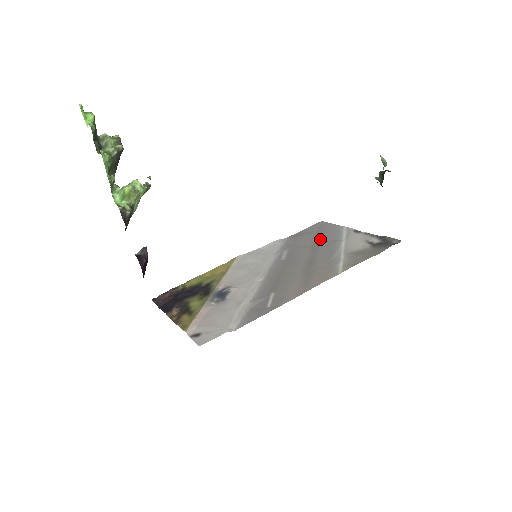
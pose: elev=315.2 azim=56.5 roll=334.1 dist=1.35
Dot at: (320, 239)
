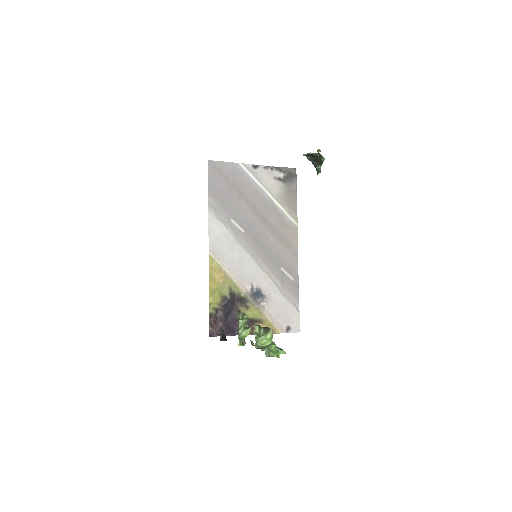
Dot at: (241, 191)
